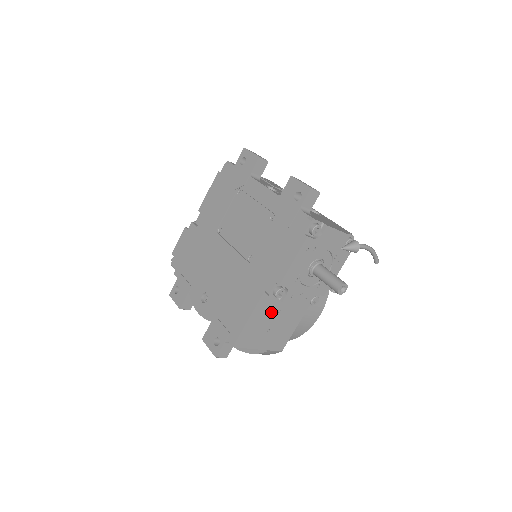
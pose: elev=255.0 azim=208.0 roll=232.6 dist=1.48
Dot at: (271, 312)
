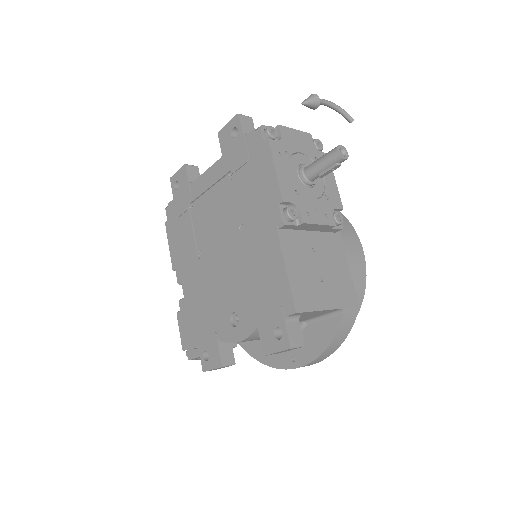
Dot at: (305, 253)
